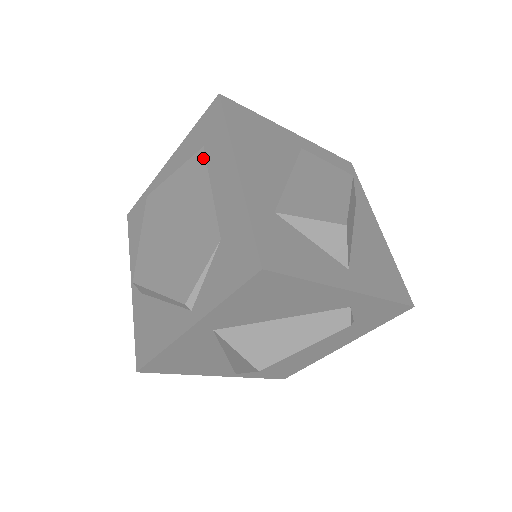
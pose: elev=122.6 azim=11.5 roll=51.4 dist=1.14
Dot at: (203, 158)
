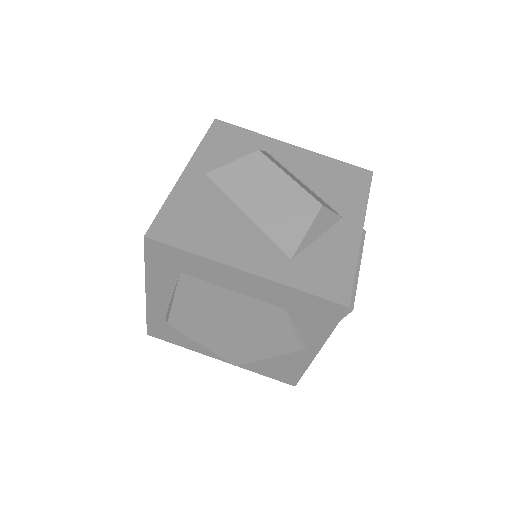
Dot at: (192, 279)
